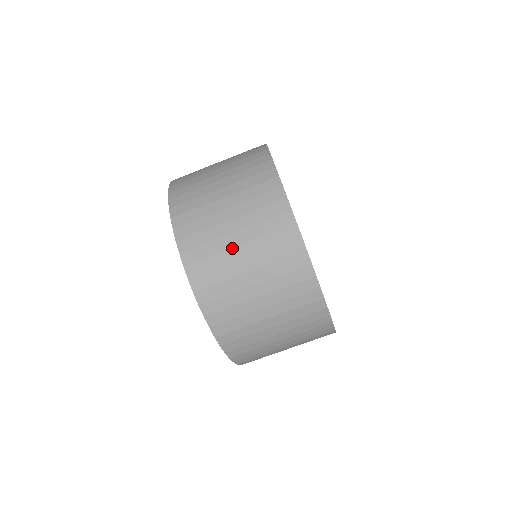
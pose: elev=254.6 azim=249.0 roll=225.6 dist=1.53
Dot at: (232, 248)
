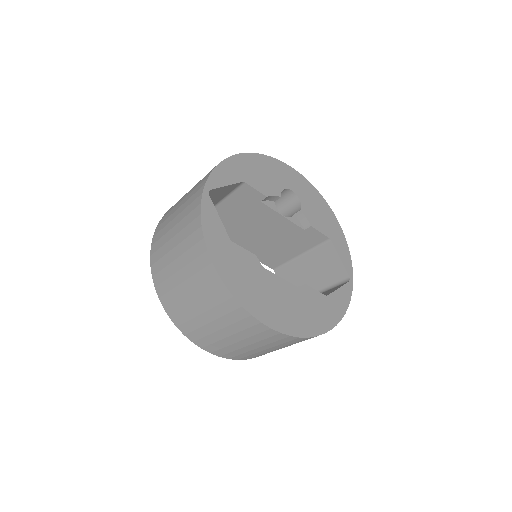
Dot at: occluded
